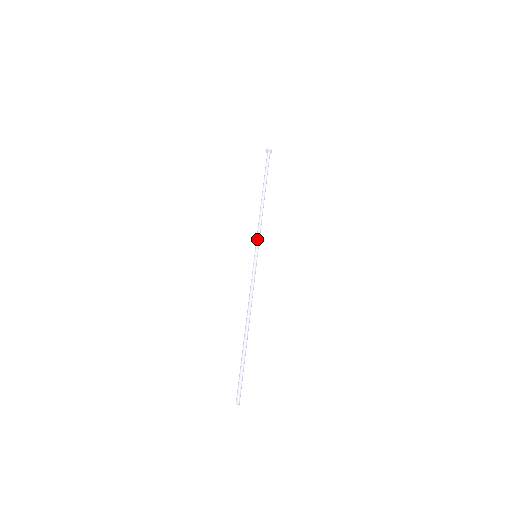
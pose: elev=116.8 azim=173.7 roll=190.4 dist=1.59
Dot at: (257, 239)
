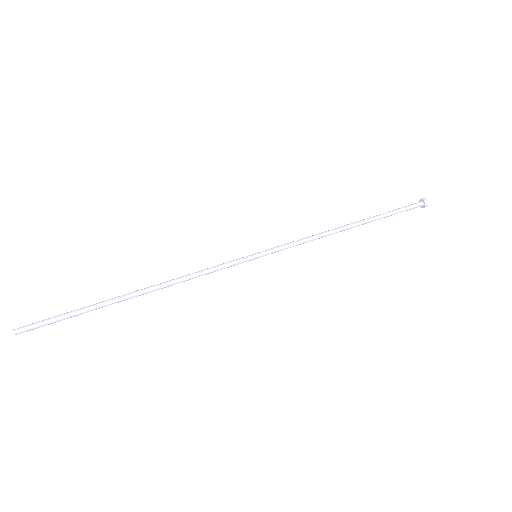
Dot at: (281, 245)
